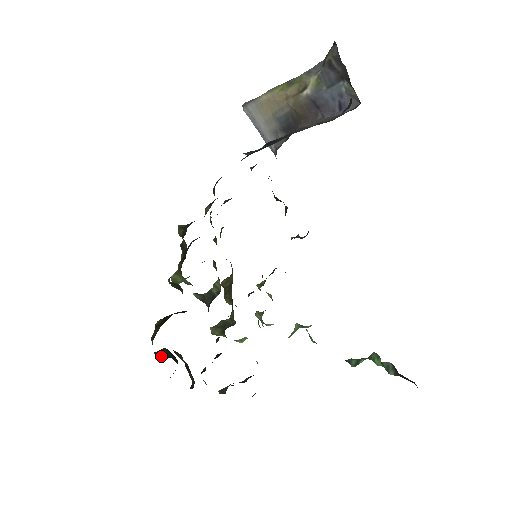
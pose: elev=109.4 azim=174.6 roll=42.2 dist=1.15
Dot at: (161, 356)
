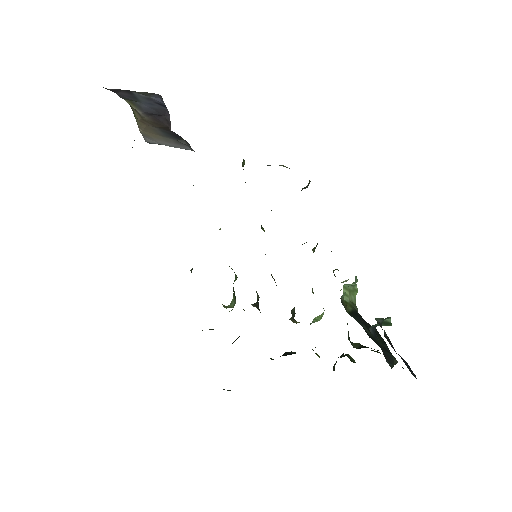
Dot at: occluded
